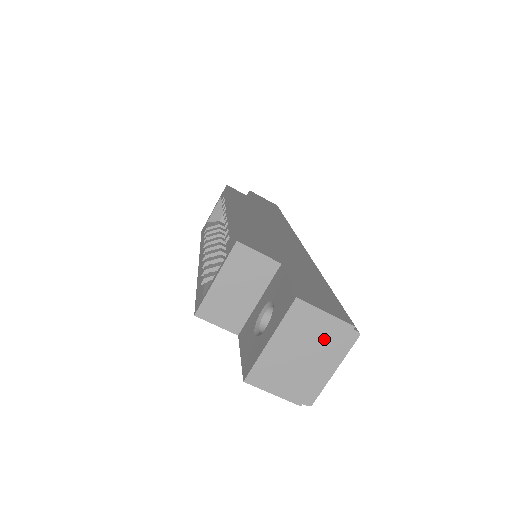
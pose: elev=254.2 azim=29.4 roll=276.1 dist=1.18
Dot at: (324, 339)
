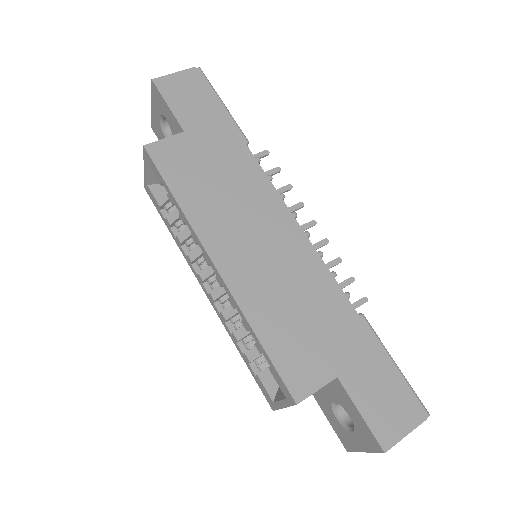
Dot at: occluded
